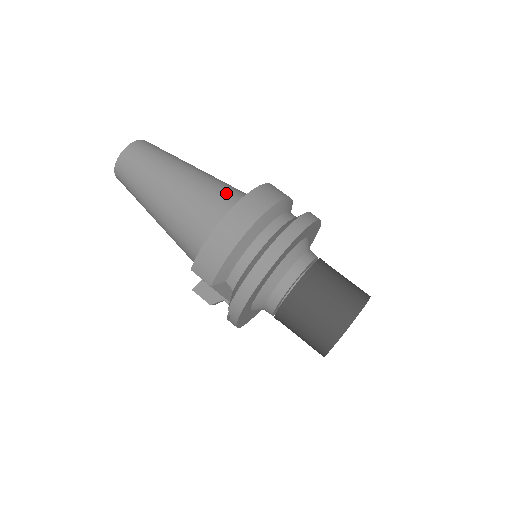
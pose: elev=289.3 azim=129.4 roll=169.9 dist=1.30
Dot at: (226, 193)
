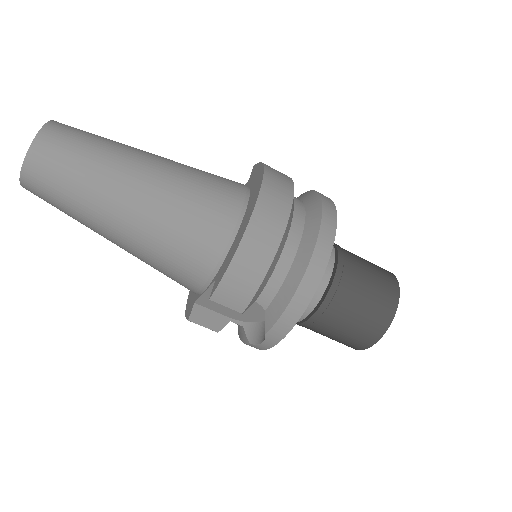
Dot at: (217, 184)
